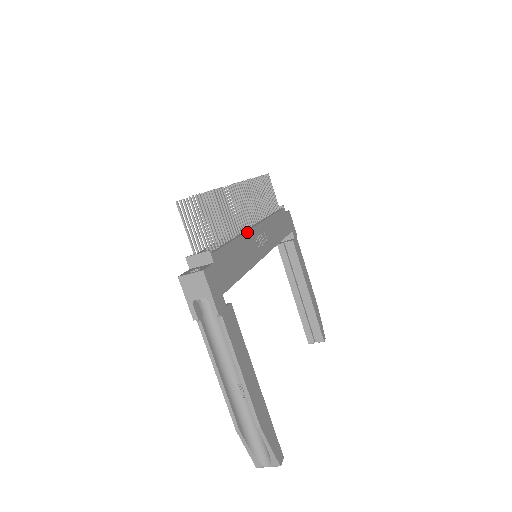
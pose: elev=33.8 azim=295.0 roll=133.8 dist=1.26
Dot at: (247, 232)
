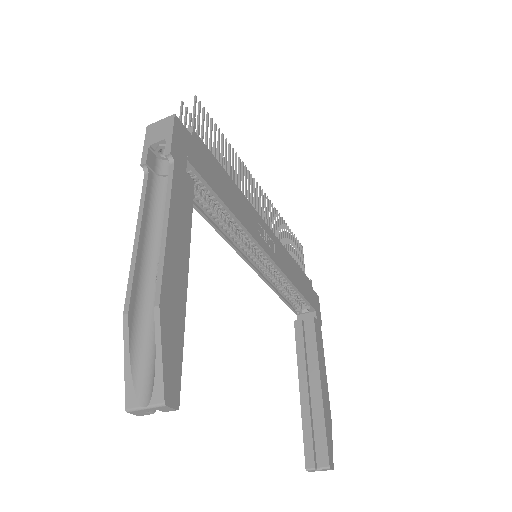
Dot at: (250, 204)
